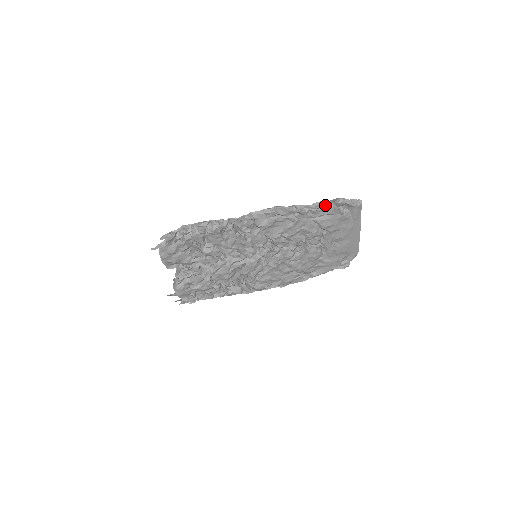
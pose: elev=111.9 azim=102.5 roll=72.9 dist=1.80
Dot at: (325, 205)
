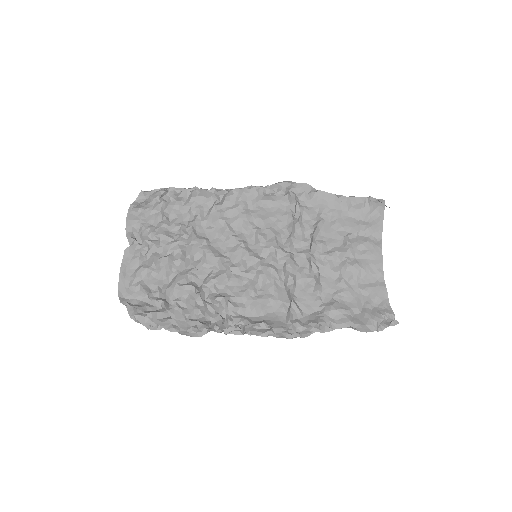
Dot at: occluded
